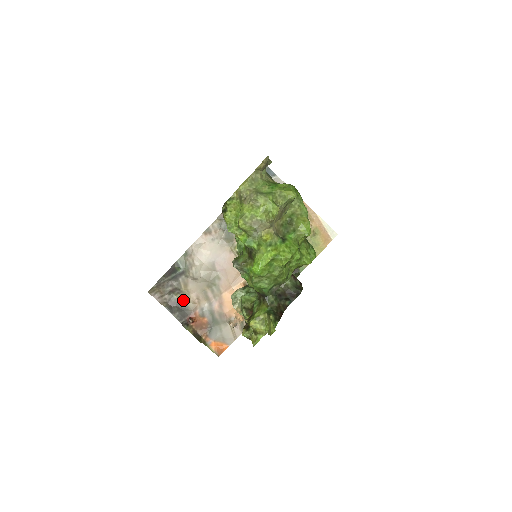
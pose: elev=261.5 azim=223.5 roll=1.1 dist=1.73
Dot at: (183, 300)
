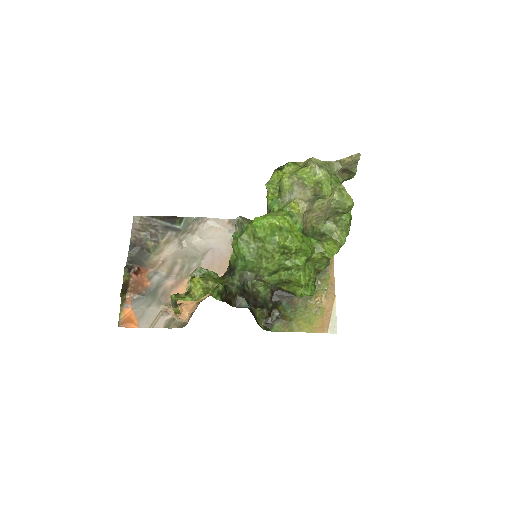
Dot at: (151, 250)
